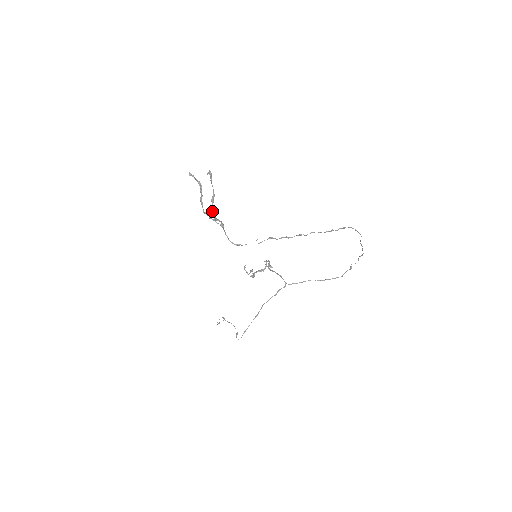
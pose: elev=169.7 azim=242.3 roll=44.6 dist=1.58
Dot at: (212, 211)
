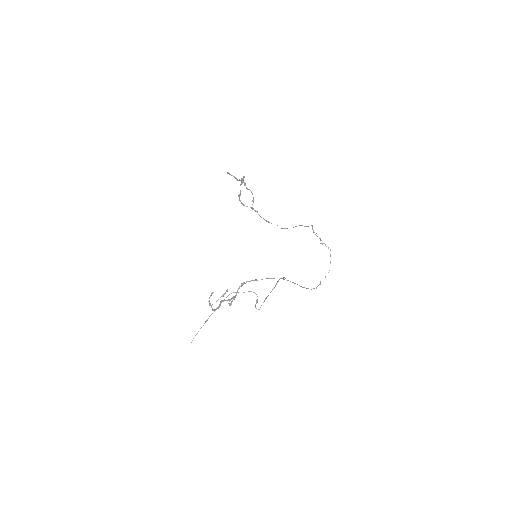
Dot at: (240, 200)
